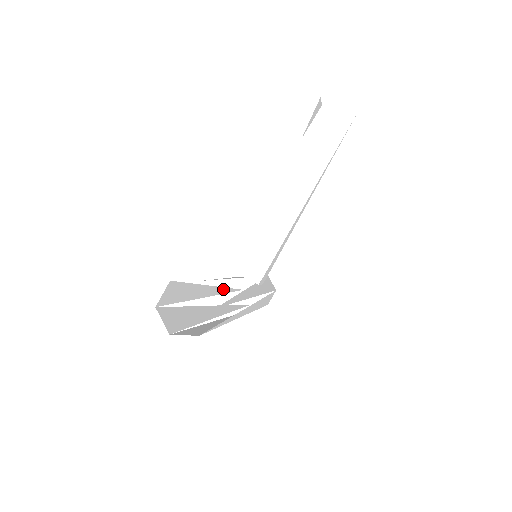
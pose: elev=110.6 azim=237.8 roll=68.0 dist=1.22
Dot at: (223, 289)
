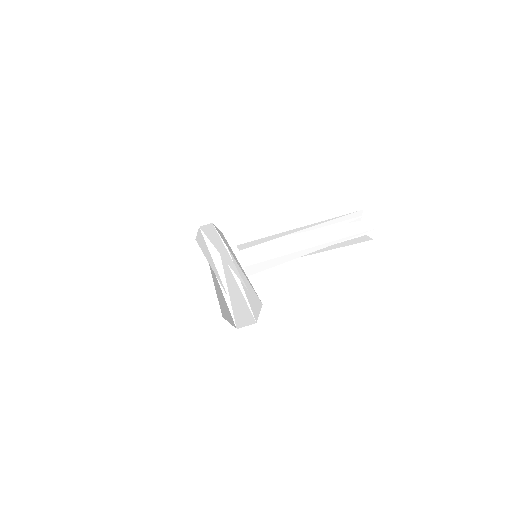
Dot at: occluded
